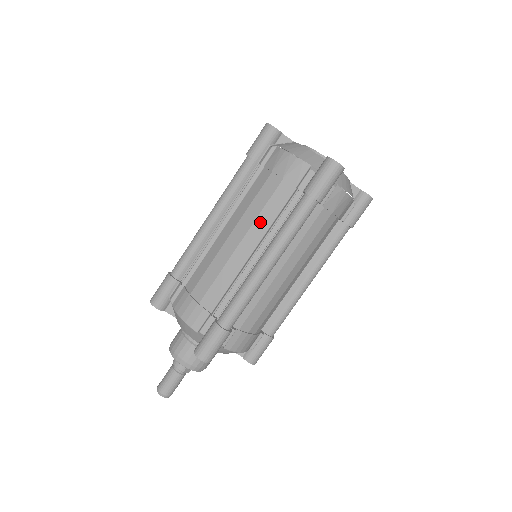
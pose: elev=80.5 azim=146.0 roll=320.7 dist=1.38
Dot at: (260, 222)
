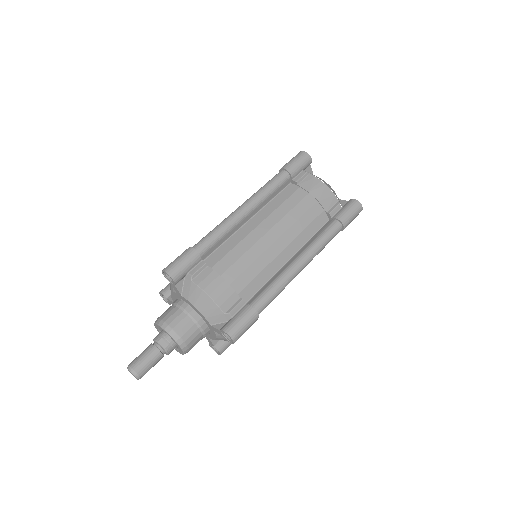
Dot at: occluded
